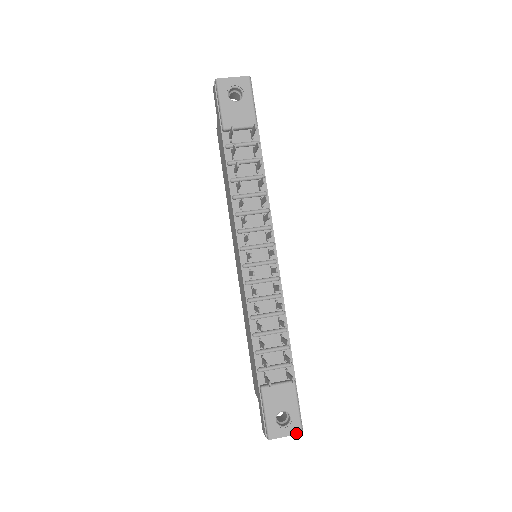
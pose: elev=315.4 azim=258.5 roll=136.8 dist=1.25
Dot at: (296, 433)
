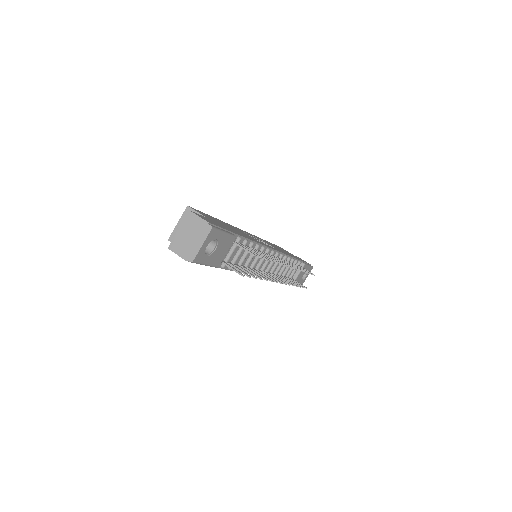
Dot at: occluded
